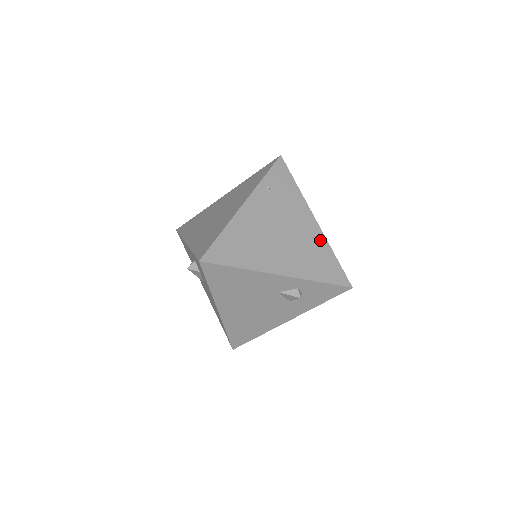
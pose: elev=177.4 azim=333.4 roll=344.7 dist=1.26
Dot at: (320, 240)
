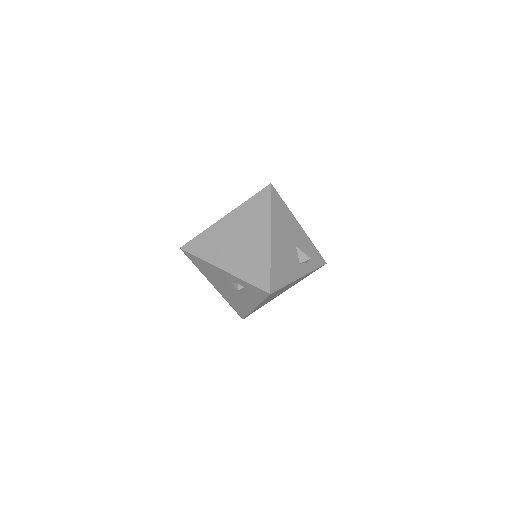
Dot at: (265, 252)
